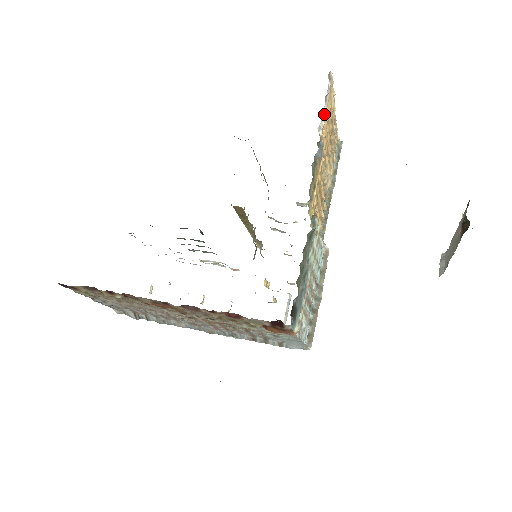
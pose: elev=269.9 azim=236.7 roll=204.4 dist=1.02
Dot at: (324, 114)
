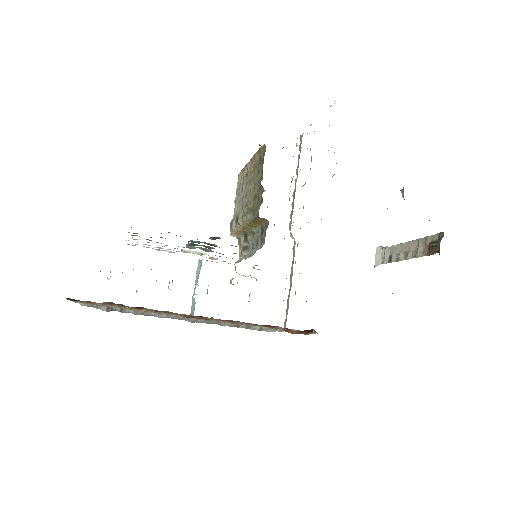
Dot at: occluded
